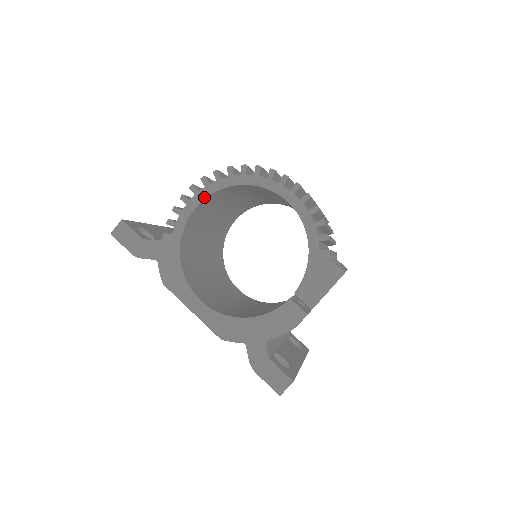
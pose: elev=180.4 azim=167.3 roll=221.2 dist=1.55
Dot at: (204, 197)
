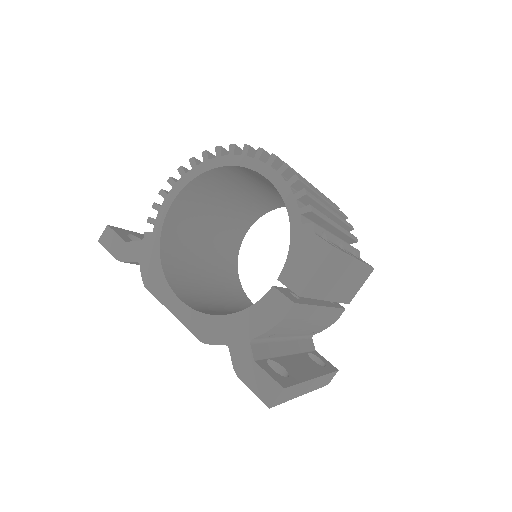
Dot at: (181, 188)
